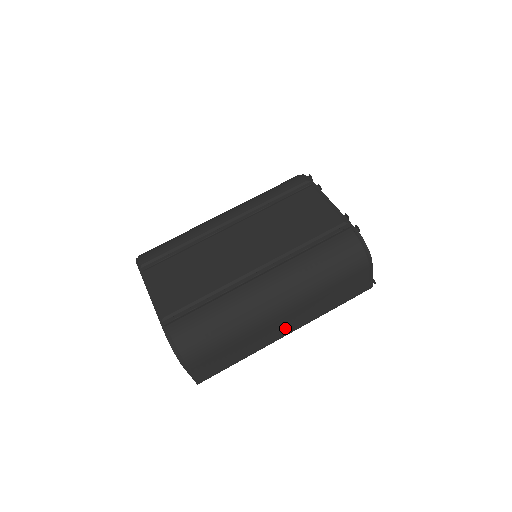
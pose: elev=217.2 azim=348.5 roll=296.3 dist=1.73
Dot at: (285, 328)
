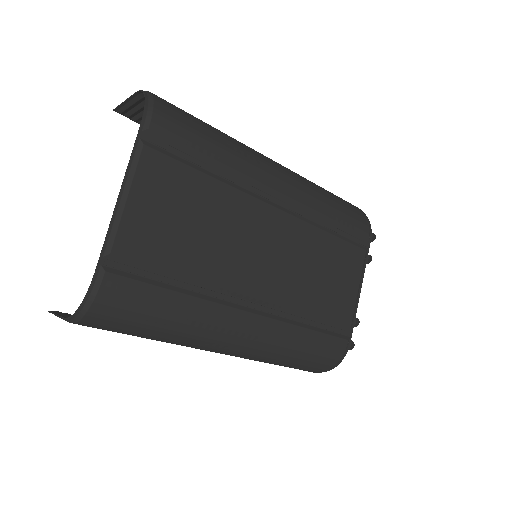
Dot at: occluded
